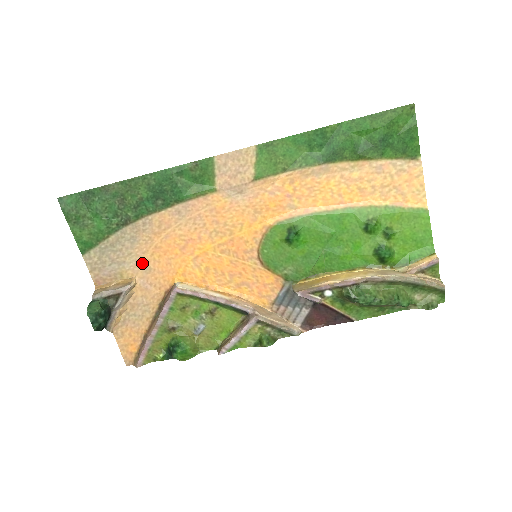
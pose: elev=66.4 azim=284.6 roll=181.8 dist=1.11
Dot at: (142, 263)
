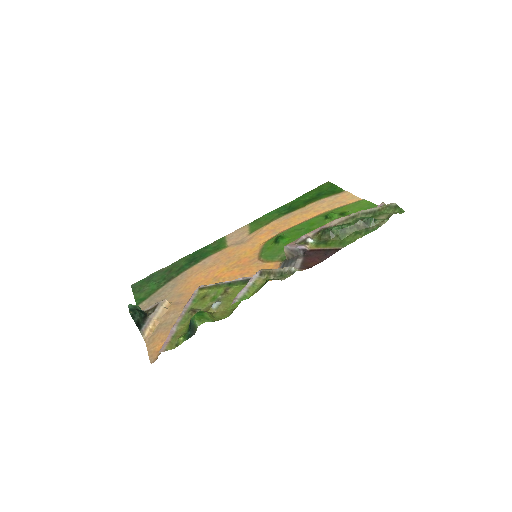
Dot at: (177, 294)
